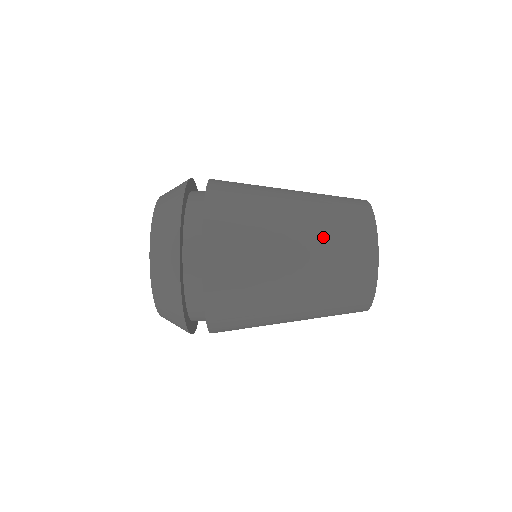
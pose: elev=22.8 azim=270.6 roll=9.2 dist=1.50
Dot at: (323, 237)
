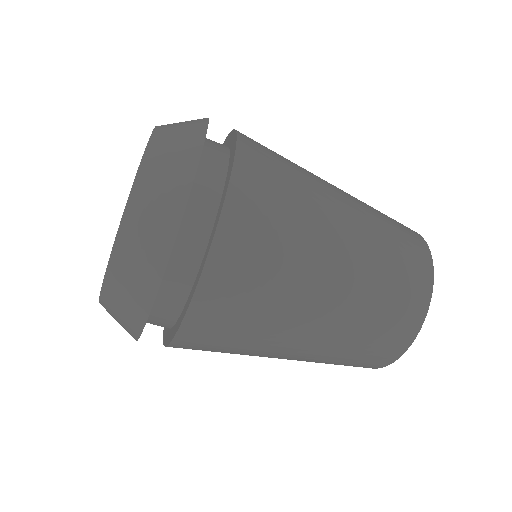
Dot at: (362, 308)
